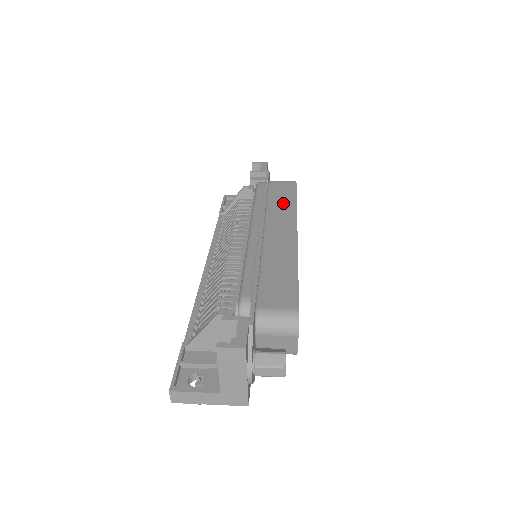
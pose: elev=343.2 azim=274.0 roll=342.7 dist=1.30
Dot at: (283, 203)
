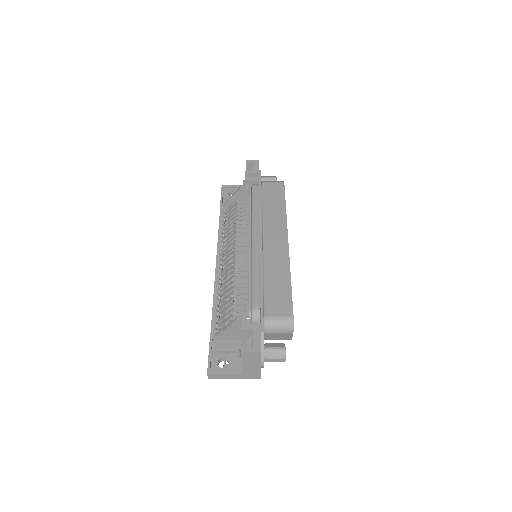
Dot at: (275, 209)
